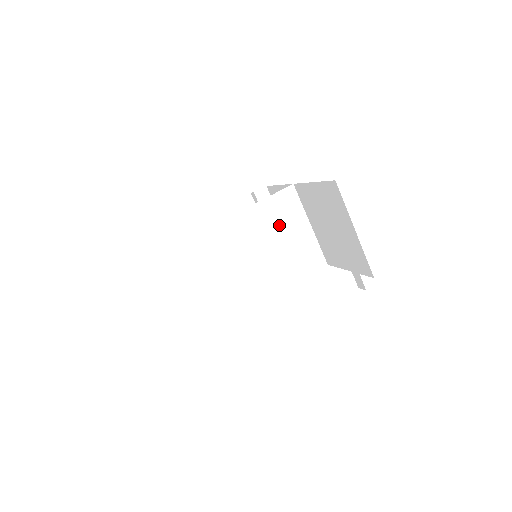
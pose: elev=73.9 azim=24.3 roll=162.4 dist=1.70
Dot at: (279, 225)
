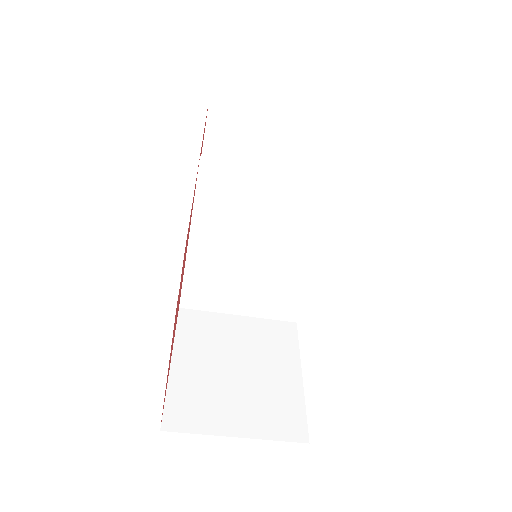
Dot at: (242, 209)
